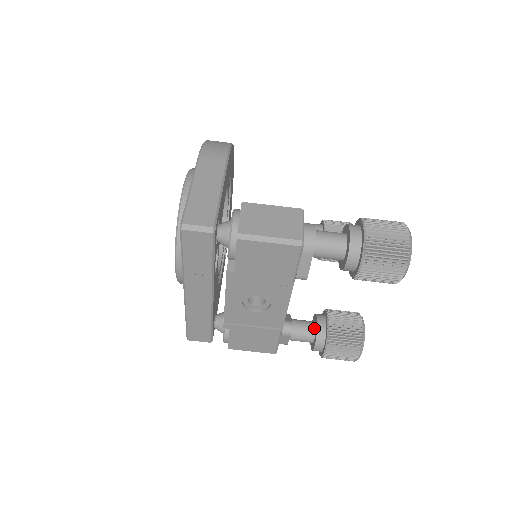
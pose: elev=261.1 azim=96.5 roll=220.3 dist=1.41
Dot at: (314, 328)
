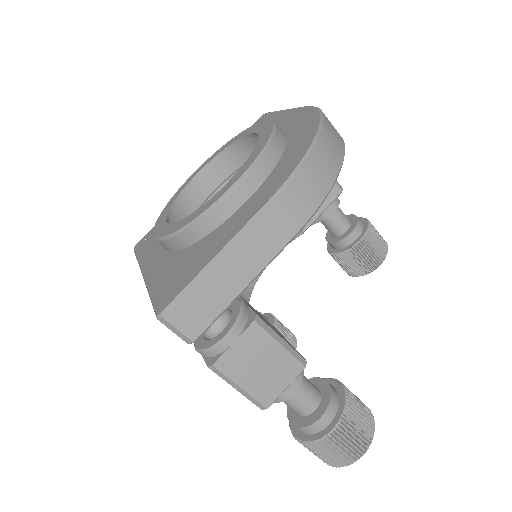
Dot at: occluded
